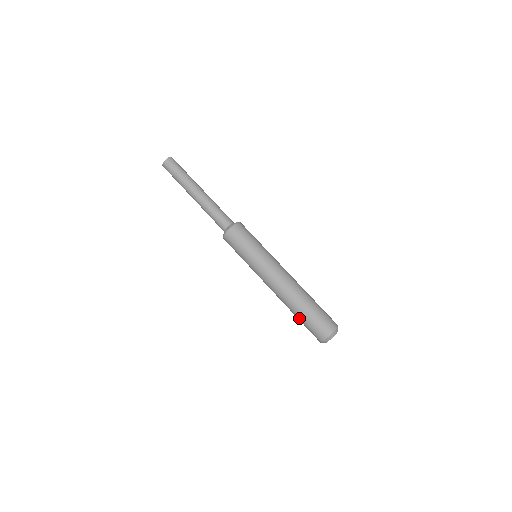
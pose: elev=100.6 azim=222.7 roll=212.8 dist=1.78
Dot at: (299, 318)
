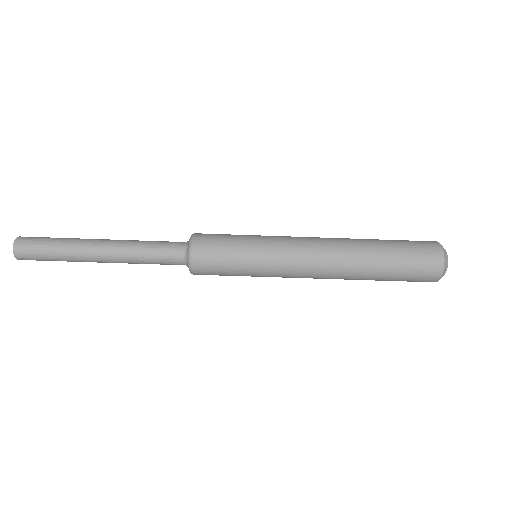
Dot at: occluded
